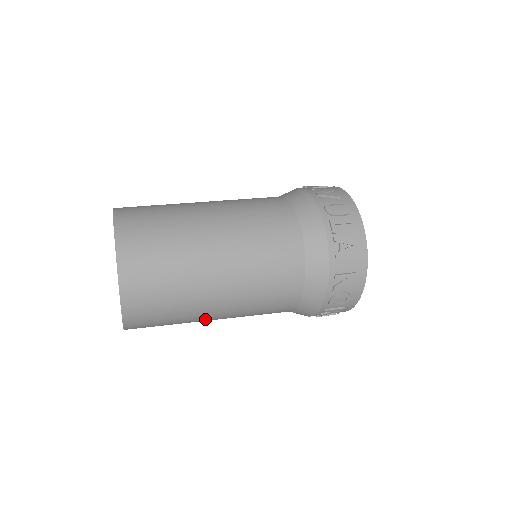
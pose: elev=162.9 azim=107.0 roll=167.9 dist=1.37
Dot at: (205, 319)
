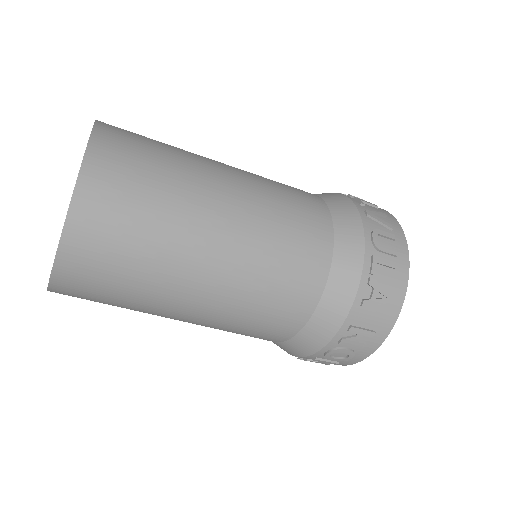
Dot at: (163, 316)
